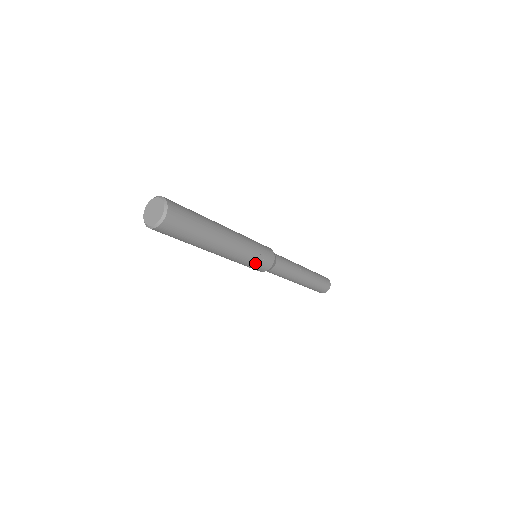
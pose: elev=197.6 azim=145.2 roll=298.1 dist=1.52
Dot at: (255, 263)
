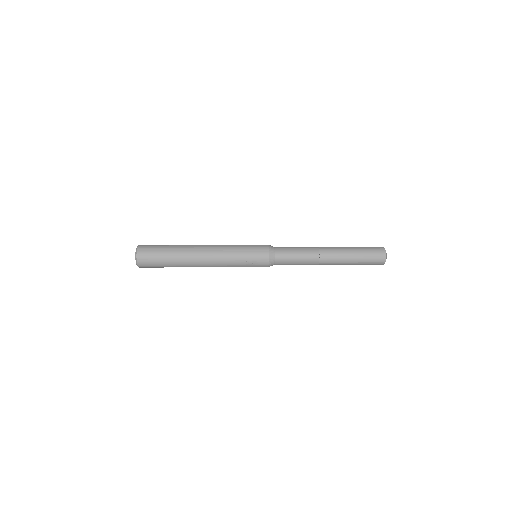
Dot at: (247, 266)
